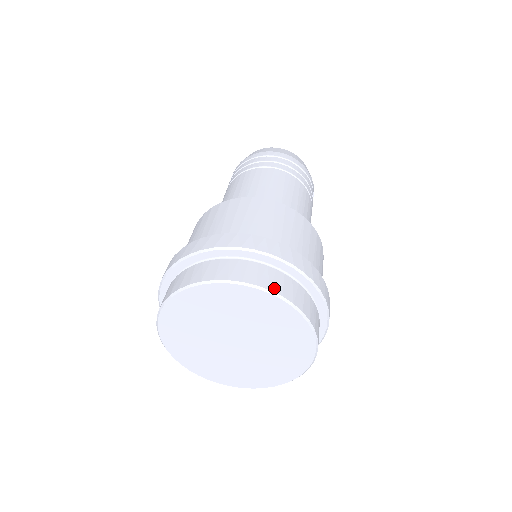
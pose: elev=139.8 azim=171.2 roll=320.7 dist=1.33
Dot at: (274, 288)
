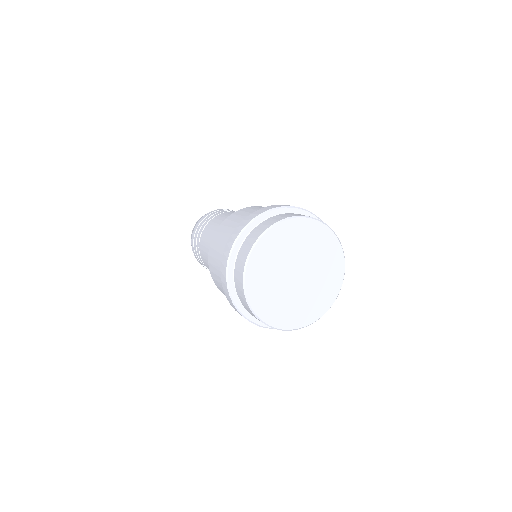
Dot at: (296, 215)
